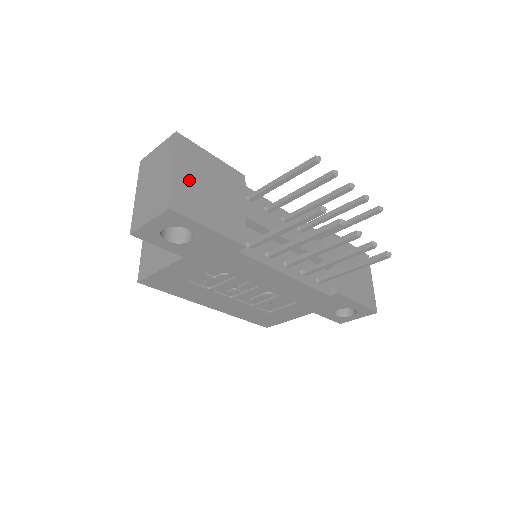
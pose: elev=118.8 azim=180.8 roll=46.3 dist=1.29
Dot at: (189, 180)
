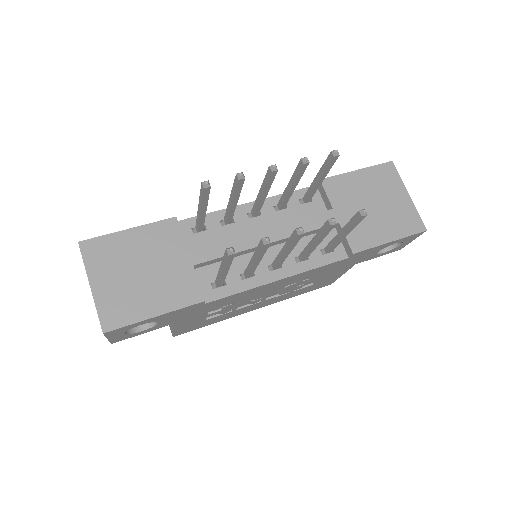
Dot at: (113, 283)
